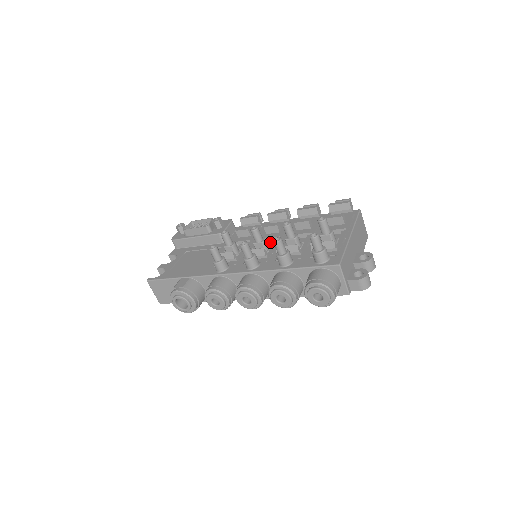
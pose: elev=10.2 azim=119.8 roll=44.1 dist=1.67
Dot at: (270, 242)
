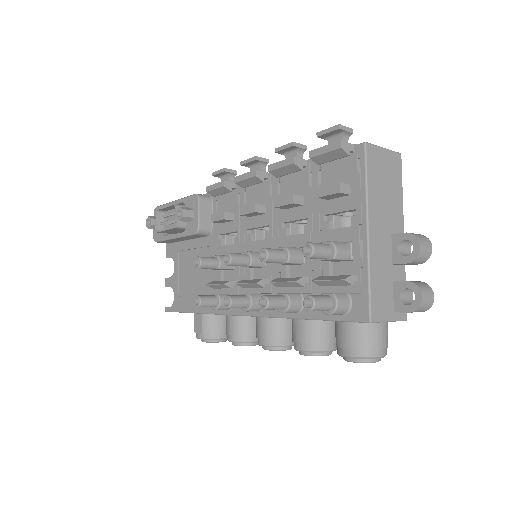
Dot at: (261, 242)
